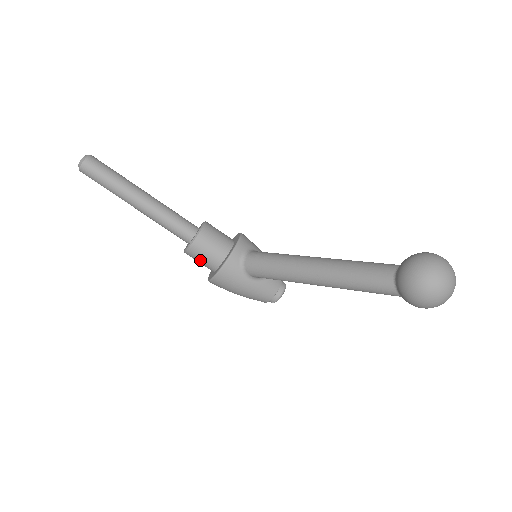
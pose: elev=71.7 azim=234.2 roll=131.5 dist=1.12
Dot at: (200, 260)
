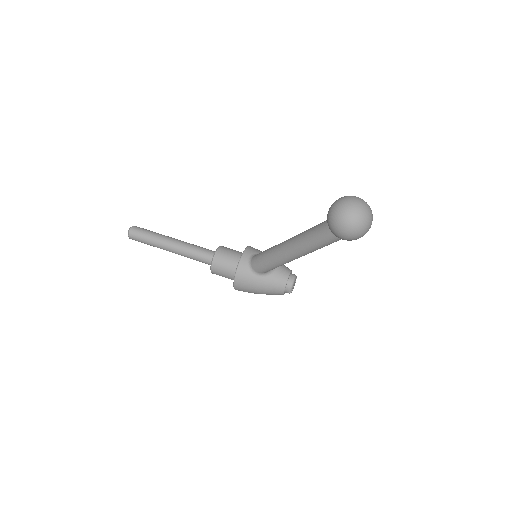
Dot at: (223, 274)
